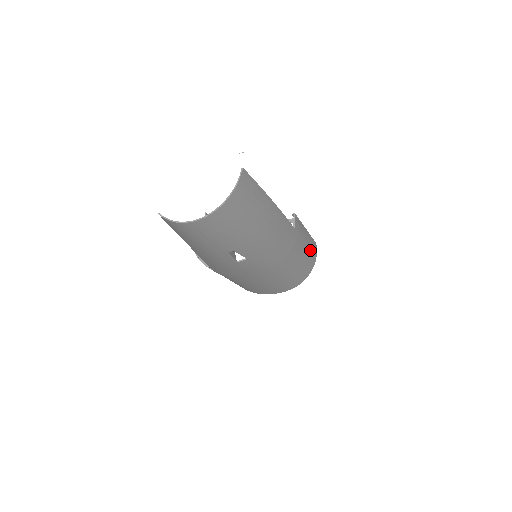
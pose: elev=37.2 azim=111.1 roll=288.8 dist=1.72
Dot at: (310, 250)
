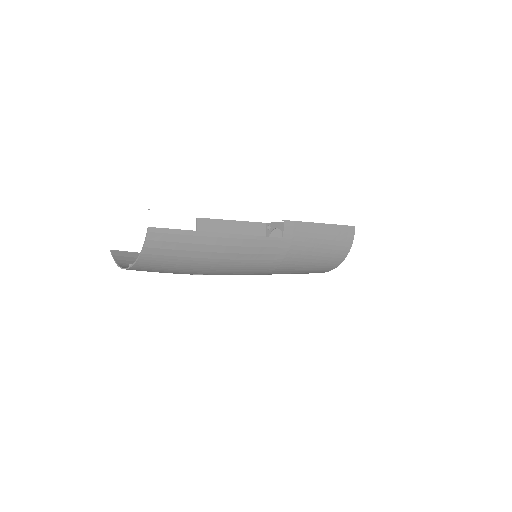
Dot at: (333, 242)
